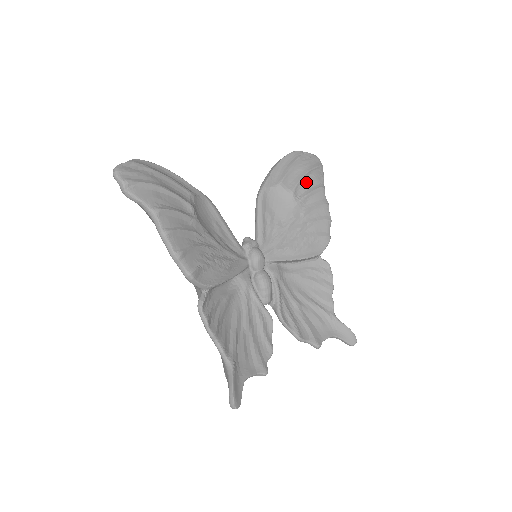
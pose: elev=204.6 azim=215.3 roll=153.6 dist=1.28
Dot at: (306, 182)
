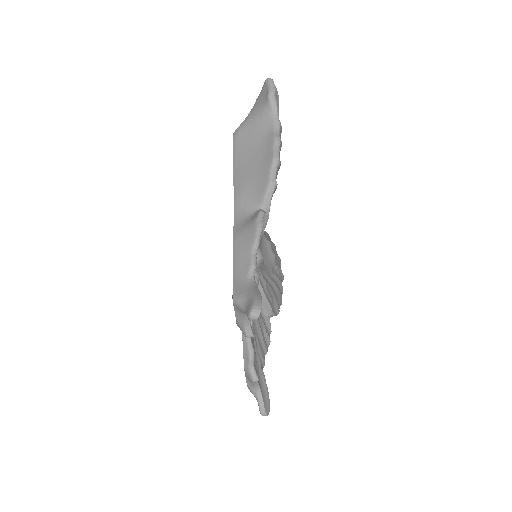
Dot at: occluded
